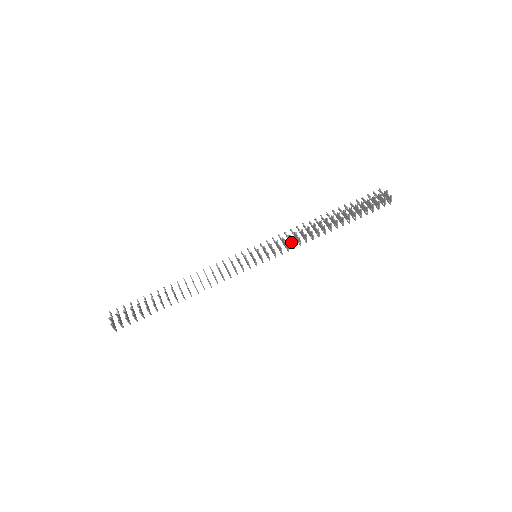
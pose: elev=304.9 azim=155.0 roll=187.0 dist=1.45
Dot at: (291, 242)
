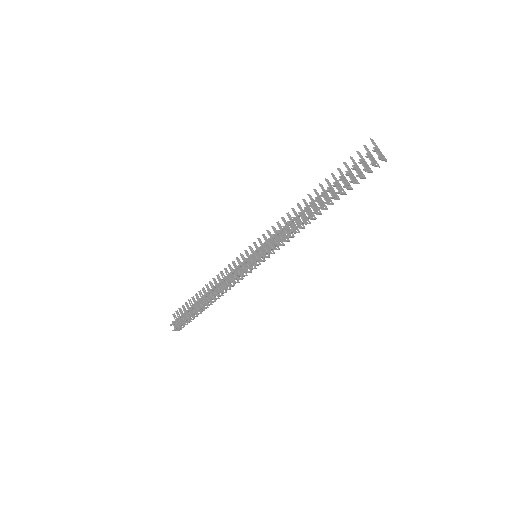
Dot at: (283, 236)
